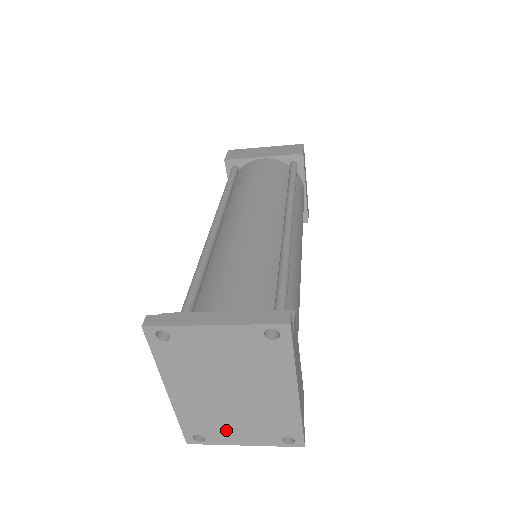
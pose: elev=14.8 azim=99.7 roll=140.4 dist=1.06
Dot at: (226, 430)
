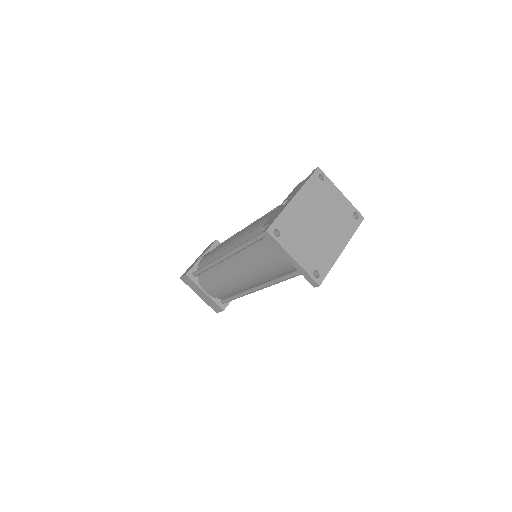
Dot at: (295, 241)
